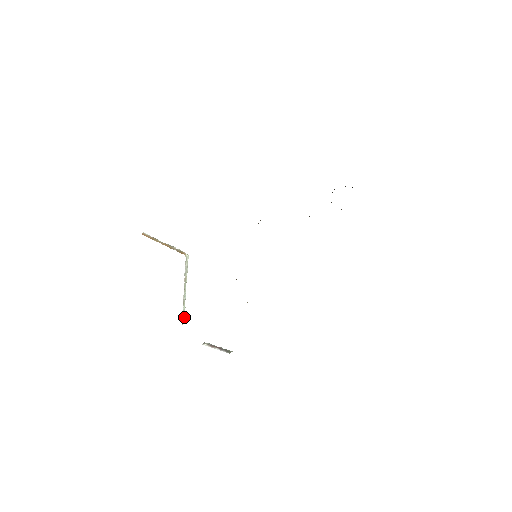
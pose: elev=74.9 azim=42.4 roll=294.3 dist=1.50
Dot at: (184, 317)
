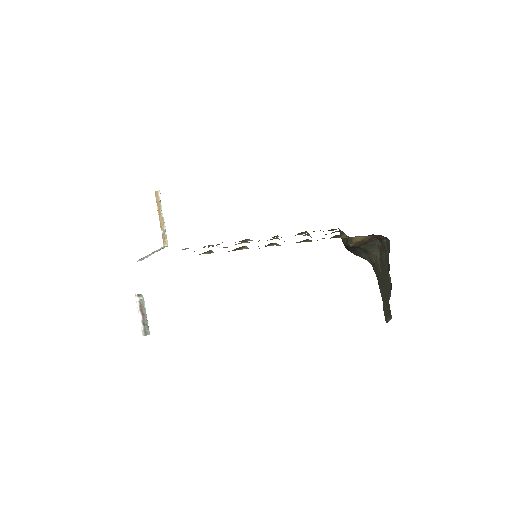
Dot at: (143, 259)
